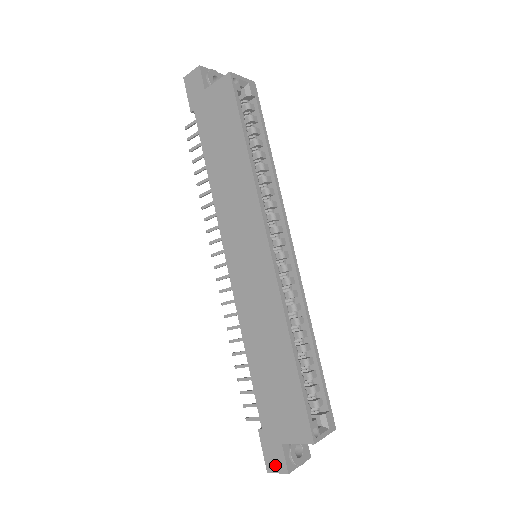
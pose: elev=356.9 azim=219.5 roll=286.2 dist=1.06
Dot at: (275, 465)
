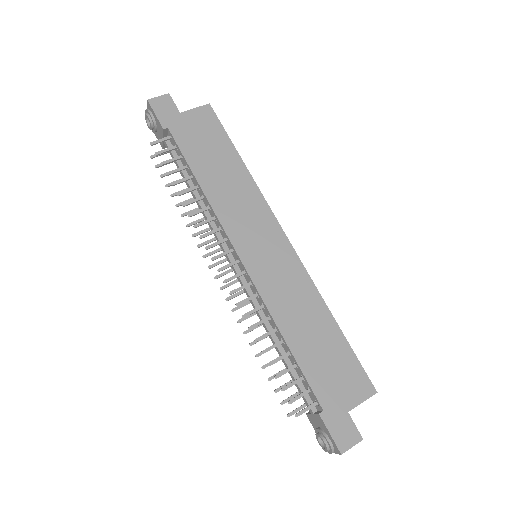
Dot at: (348, 440)
